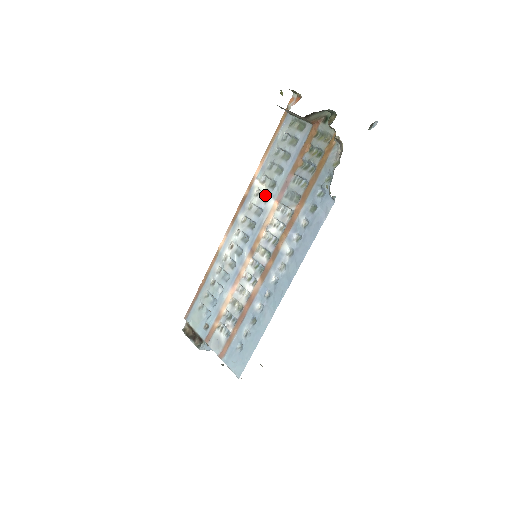
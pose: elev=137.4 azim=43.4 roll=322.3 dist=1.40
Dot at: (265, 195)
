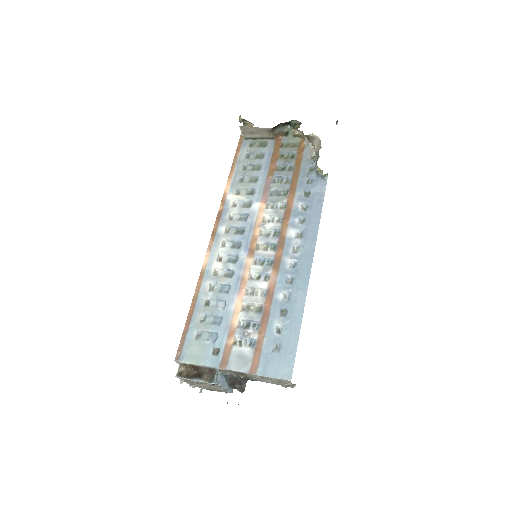
Dot at: (245, 203)
